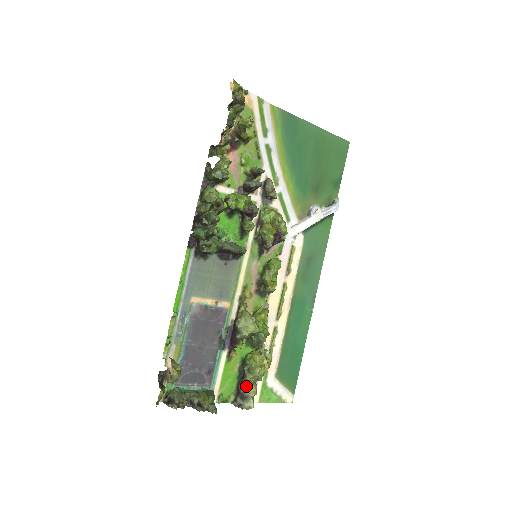
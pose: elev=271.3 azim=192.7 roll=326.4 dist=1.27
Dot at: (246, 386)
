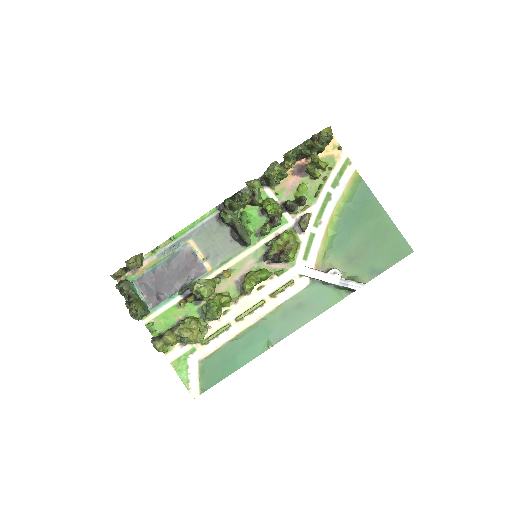
Dot at: (169, 332)
